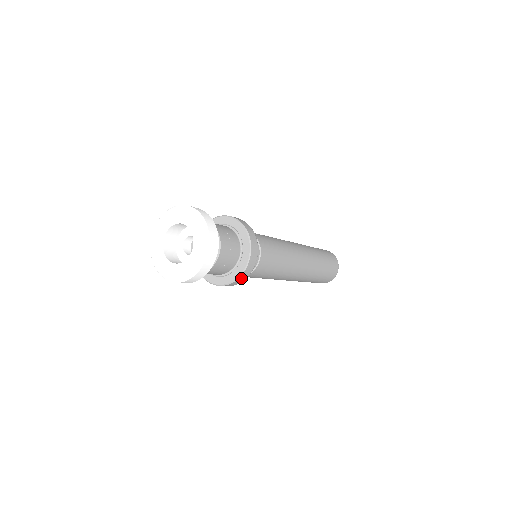
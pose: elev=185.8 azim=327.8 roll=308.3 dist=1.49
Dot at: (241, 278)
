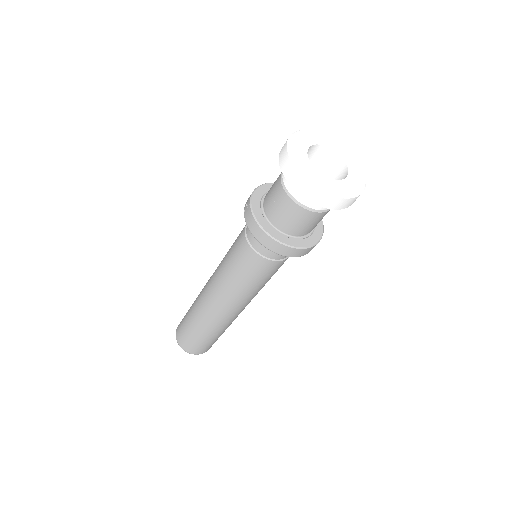
Dot at: (287, 250)
